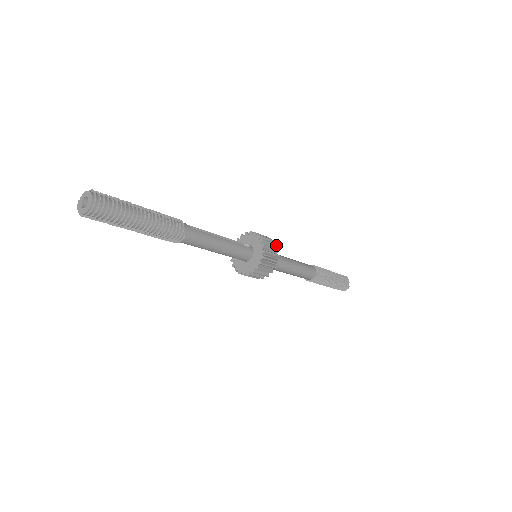
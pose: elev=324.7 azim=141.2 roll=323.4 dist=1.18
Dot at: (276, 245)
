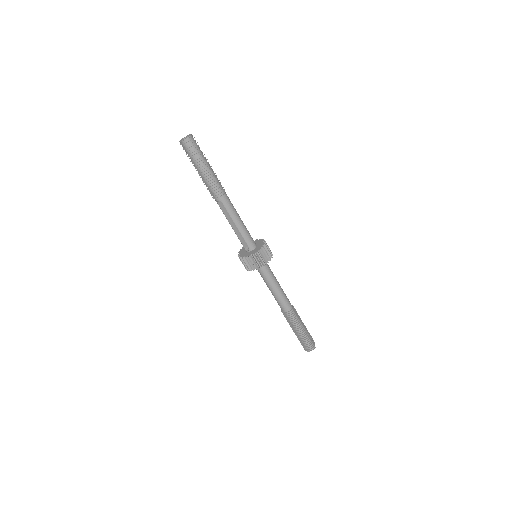
Dot at: occluded
